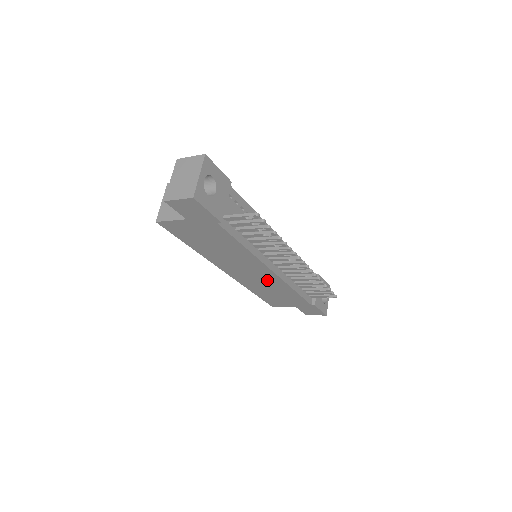
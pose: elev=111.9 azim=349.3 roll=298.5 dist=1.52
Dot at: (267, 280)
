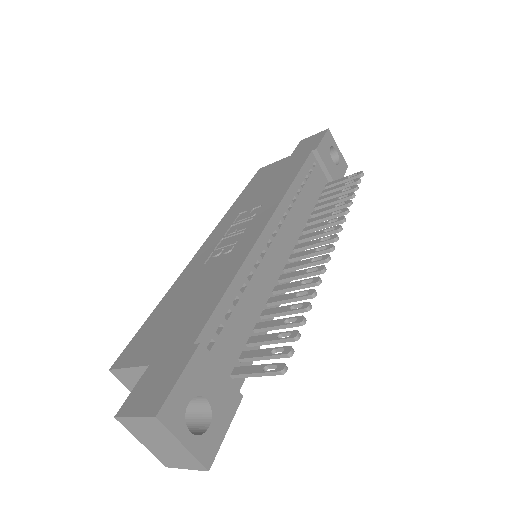
Dot at: occluded
